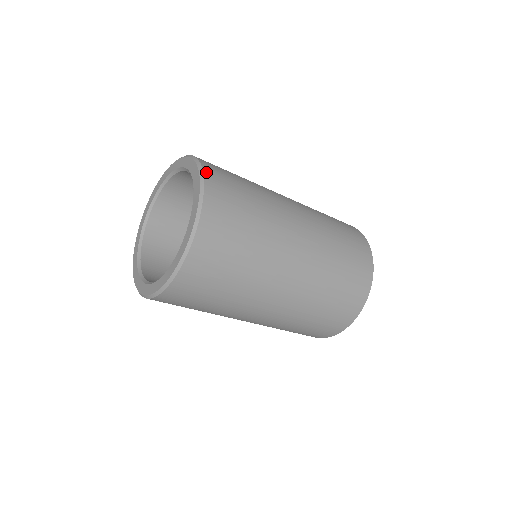
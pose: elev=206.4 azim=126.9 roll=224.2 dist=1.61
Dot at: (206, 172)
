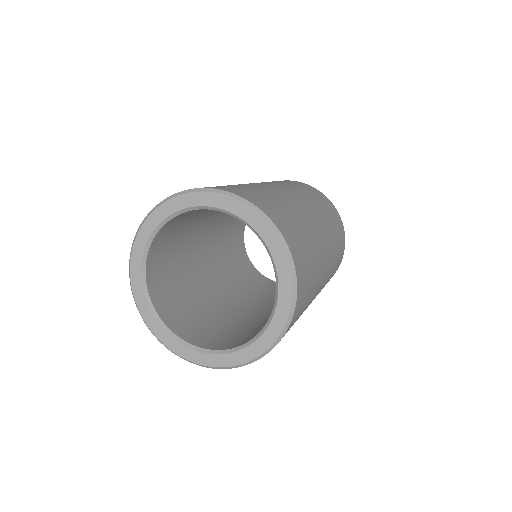
Dot at: (273, 220)
